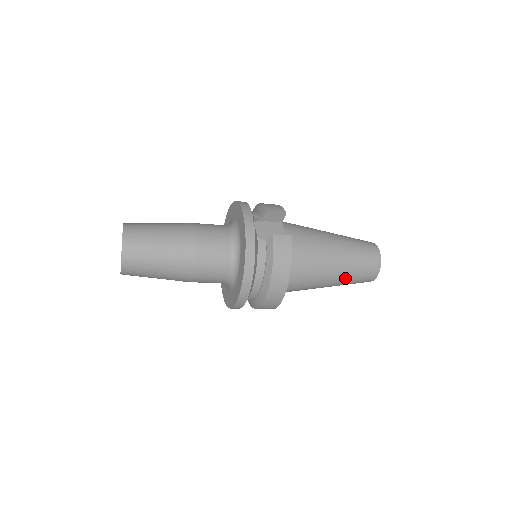
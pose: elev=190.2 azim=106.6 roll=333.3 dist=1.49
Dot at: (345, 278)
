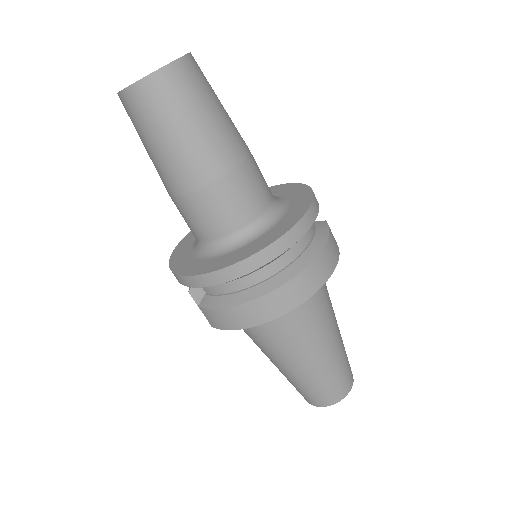
Dot at: (331, 362)
